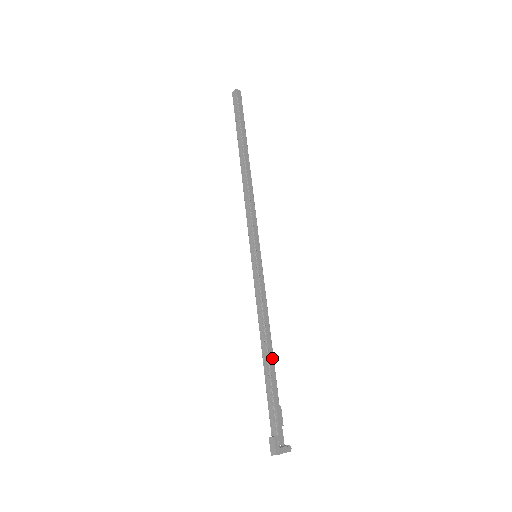
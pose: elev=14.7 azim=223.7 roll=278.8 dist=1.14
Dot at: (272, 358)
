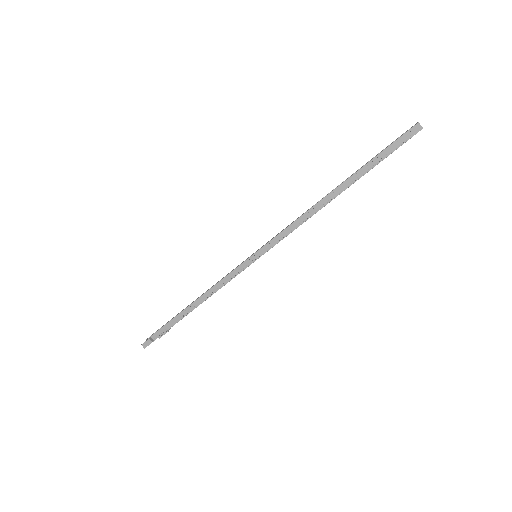
Dot at: occluded
